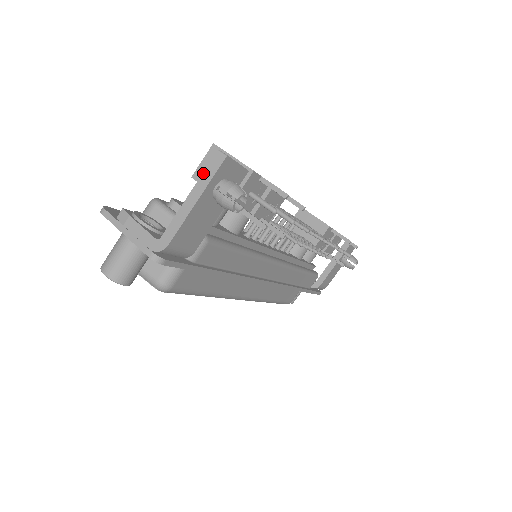
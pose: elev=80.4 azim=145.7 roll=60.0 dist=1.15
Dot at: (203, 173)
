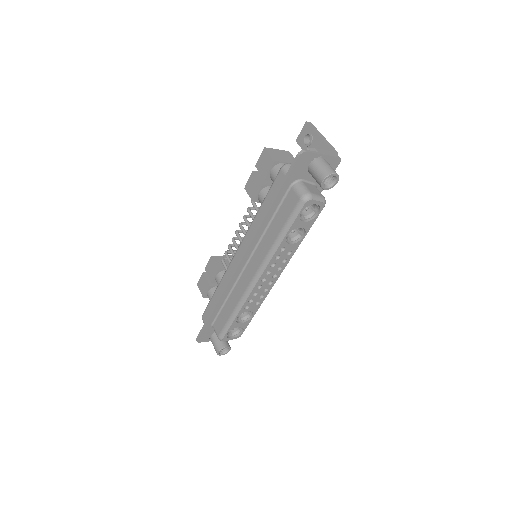
Dot at: (313, 128)
